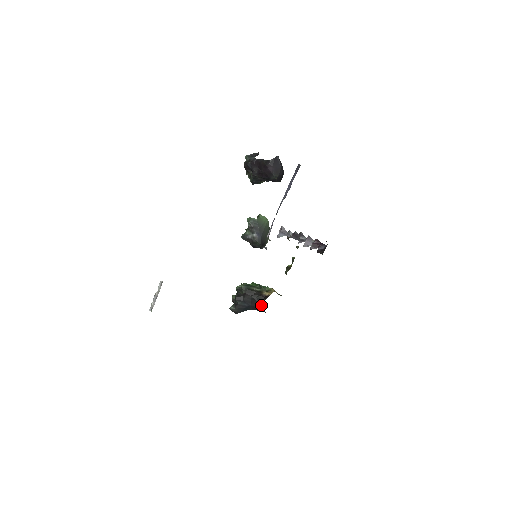
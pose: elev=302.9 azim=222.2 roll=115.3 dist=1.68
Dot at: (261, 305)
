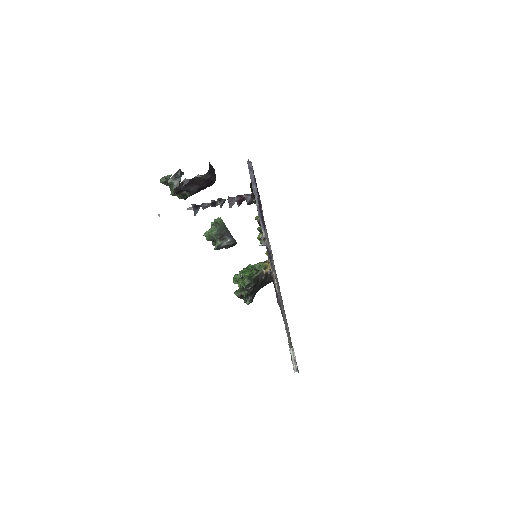
Dot at: (269, 281)
